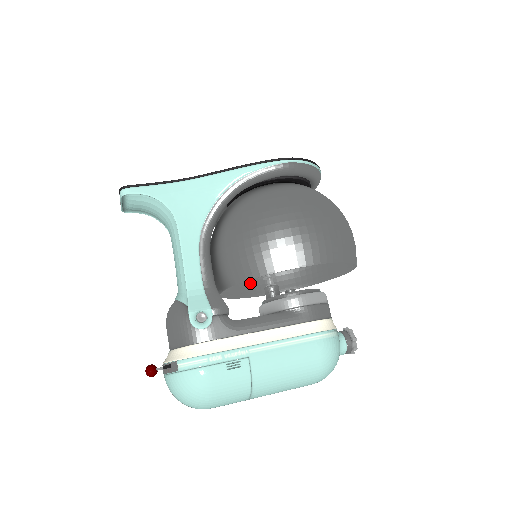
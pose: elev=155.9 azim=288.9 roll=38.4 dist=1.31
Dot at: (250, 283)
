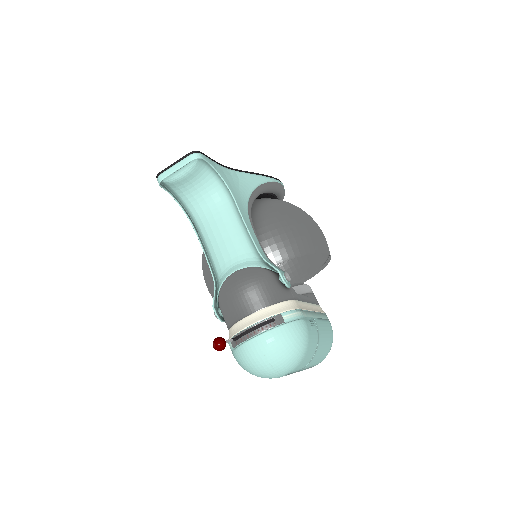
Dot at: occluded
